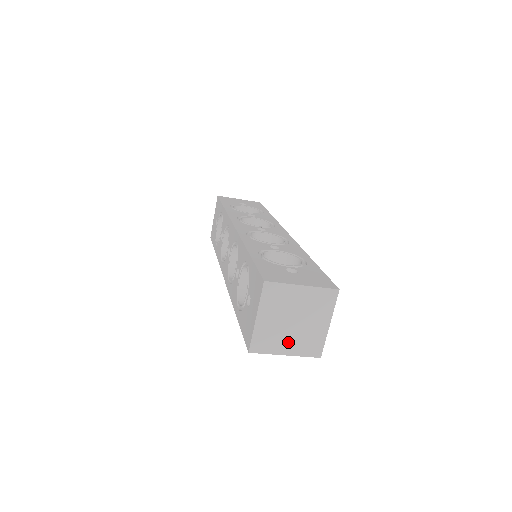
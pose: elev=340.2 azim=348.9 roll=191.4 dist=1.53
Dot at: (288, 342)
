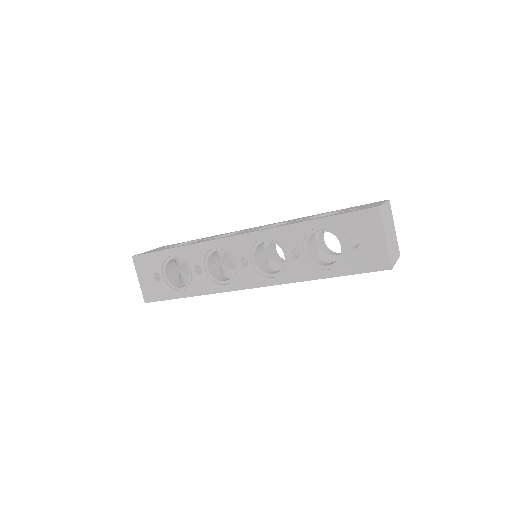
Dot at: (394, 251)
